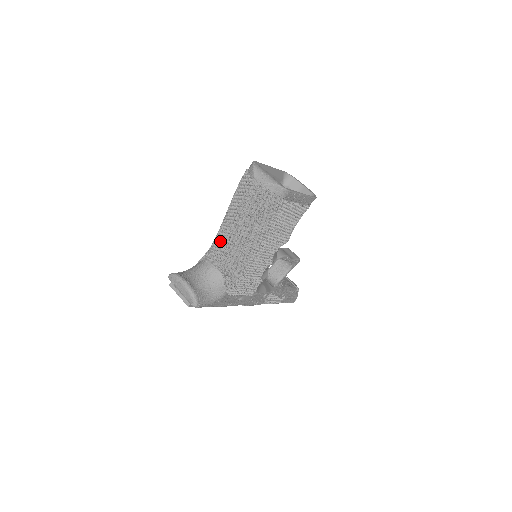
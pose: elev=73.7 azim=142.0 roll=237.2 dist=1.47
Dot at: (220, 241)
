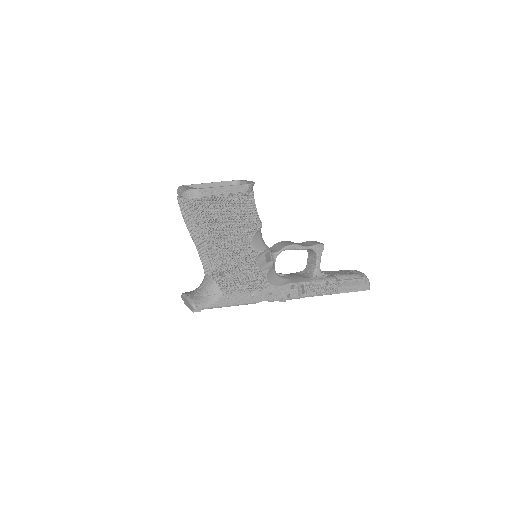
Dot at: occluded
